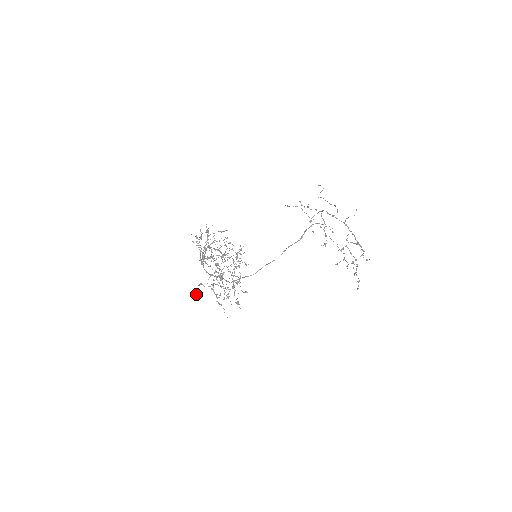
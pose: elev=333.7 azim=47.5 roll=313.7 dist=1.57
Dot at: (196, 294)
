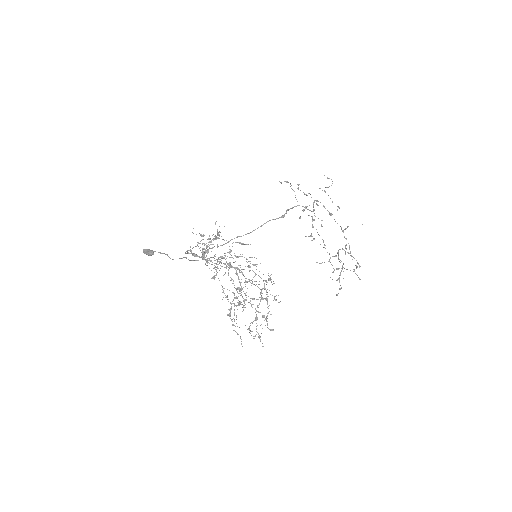
Dot at: (149, 255)
